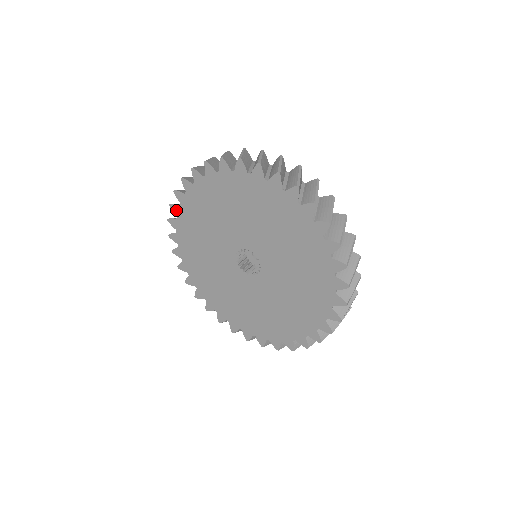
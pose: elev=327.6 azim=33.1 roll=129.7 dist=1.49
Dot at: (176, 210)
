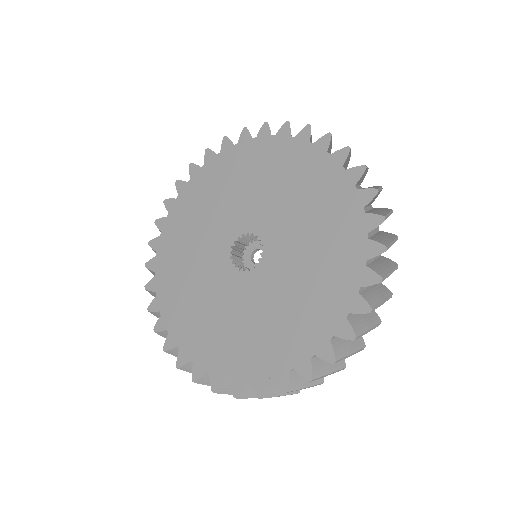
Dot at: (162, 325)
